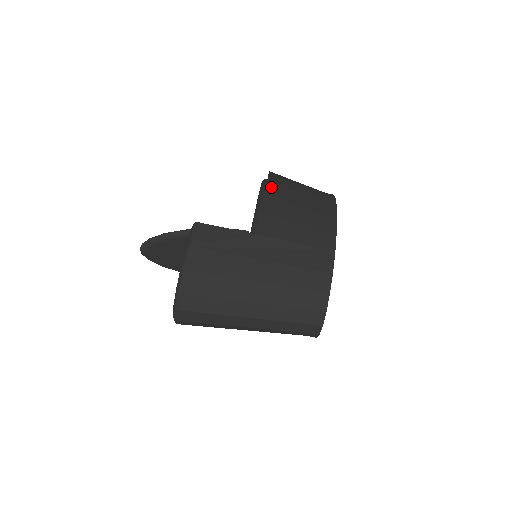
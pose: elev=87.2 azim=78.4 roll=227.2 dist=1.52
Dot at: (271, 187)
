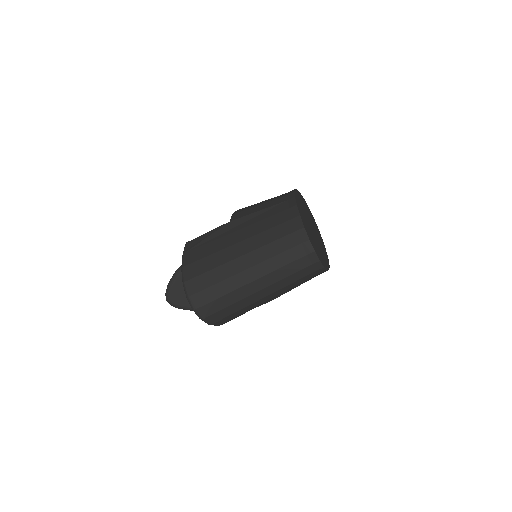
Dot at: occluded
